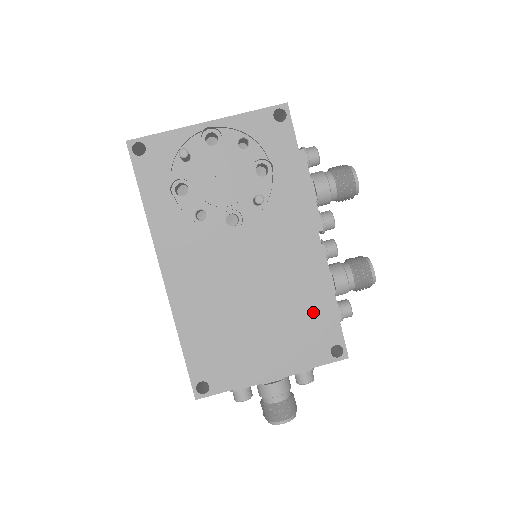
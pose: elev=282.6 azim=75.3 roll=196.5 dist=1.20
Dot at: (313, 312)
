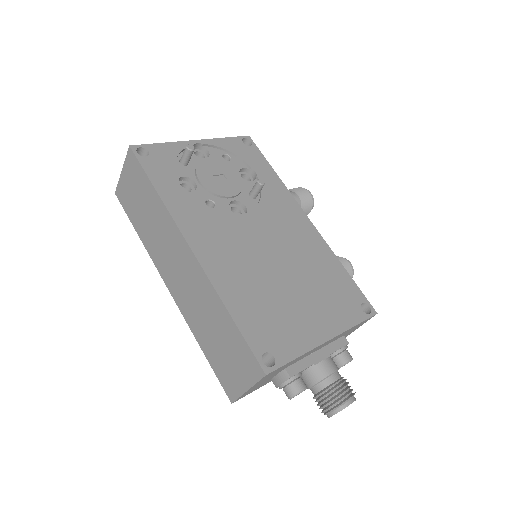
Dot at: (332, 277)
